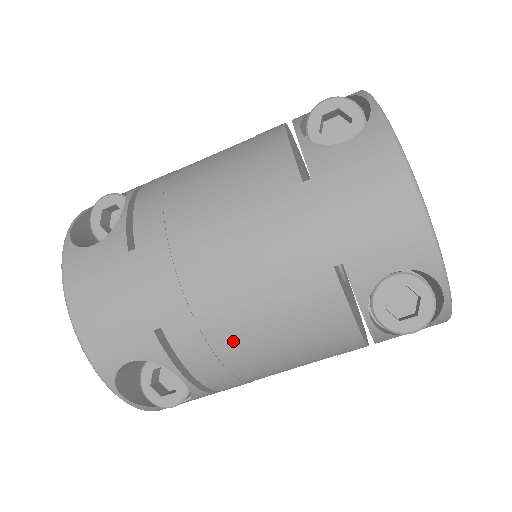
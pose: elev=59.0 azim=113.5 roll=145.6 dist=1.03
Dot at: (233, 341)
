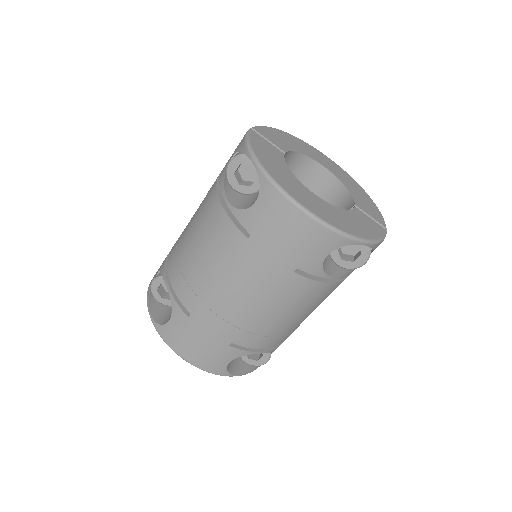
Dot at: (271, 327)
